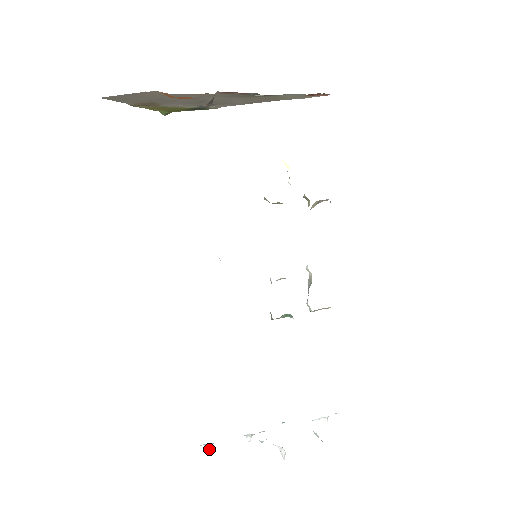
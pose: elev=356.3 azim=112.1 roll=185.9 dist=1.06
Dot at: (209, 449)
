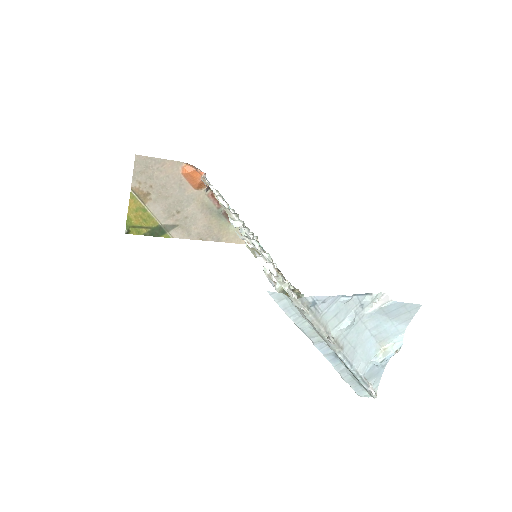
Dot at: (308, 311)
